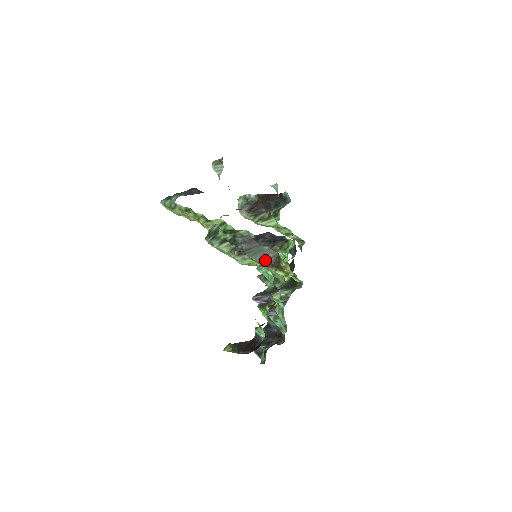
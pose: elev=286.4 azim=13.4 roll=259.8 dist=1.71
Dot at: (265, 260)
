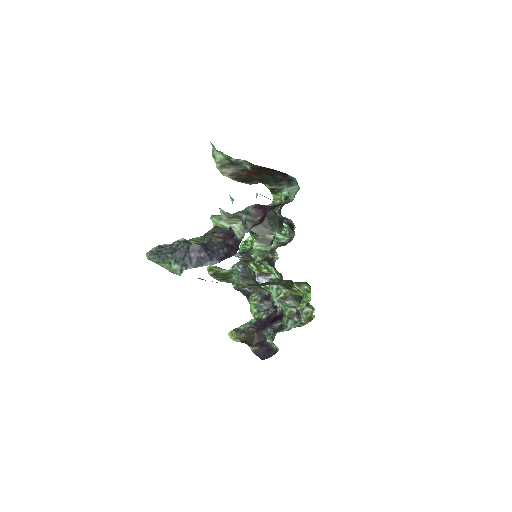
Dot at: (276, 284)
